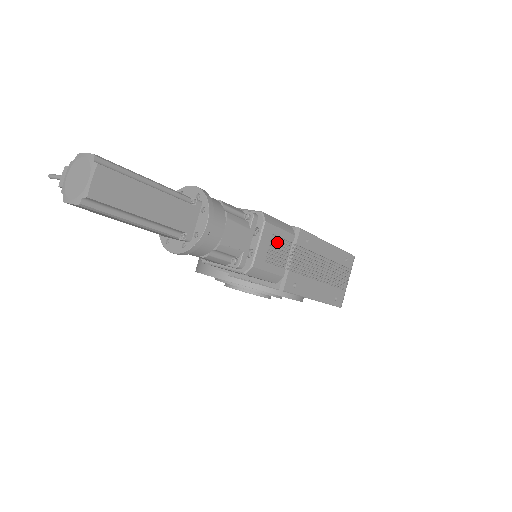
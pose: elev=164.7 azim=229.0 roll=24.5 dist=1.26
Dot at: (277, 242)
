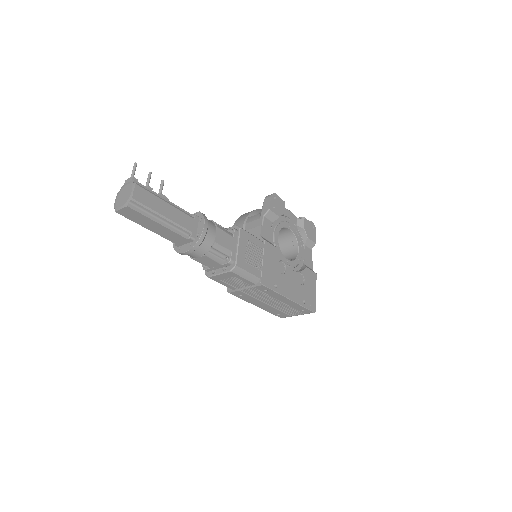
Dot at: (236, 280)
